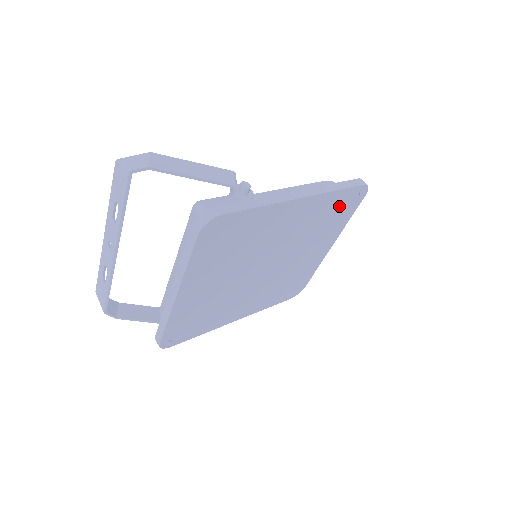
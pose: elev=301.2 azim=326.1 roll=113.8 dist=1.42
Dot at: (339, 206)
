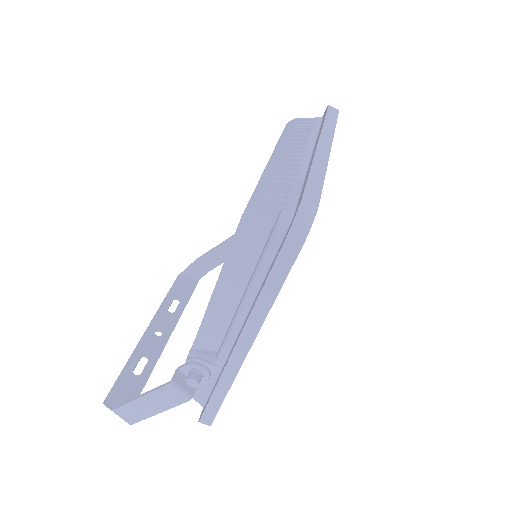
Dot at: occluded
